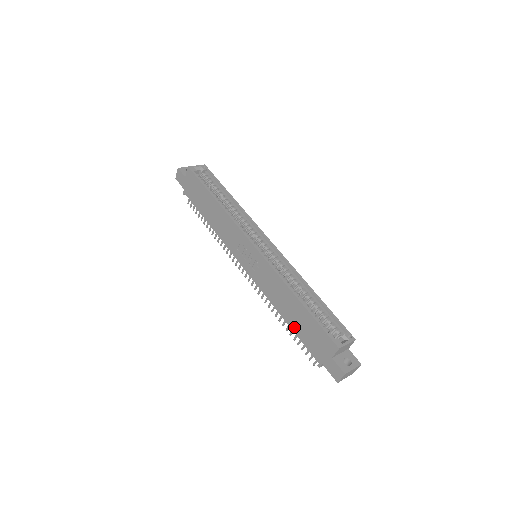
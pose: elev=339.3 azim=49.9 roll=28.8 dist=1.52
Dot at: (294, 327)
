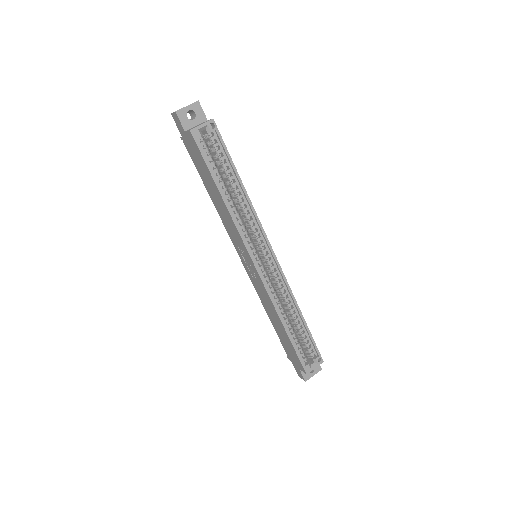
Dot at: (276, 330)
